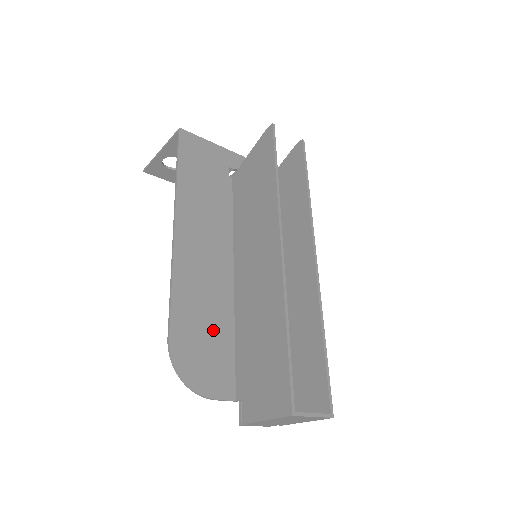
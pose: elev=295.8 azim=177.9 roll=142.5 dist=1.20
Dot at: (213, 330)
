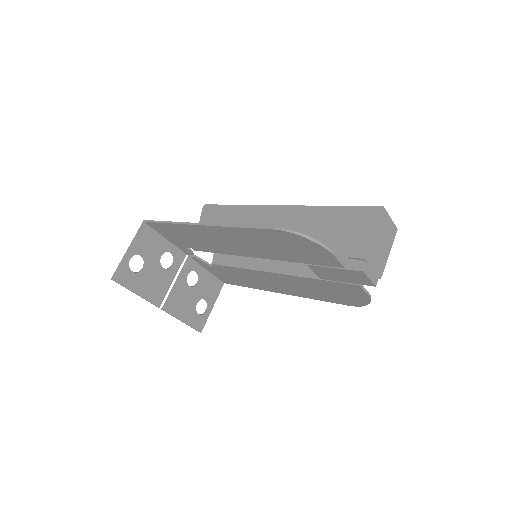
Dot at: occluded
